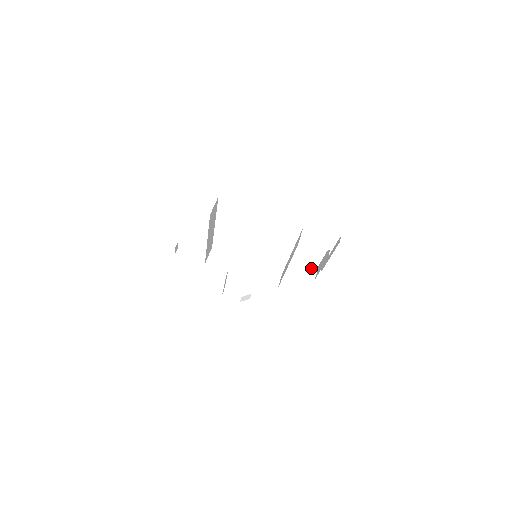
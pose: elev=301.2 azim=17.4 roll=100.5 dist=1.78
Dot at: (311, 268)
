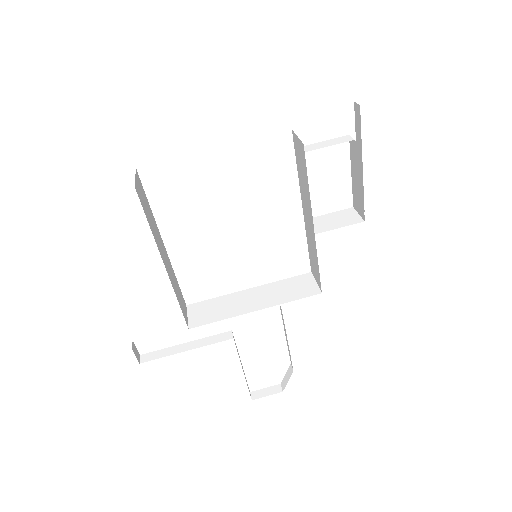
Dot at: (346, 215)
